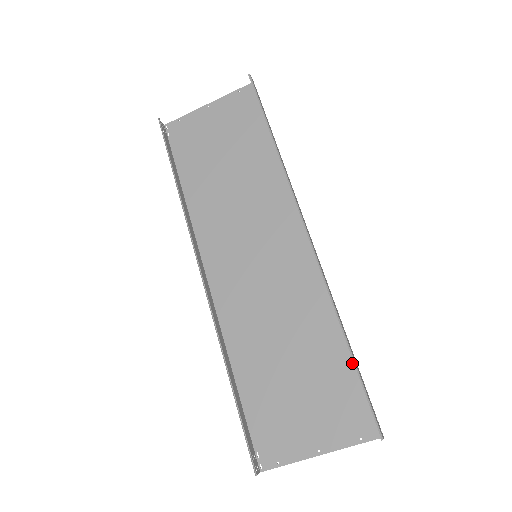
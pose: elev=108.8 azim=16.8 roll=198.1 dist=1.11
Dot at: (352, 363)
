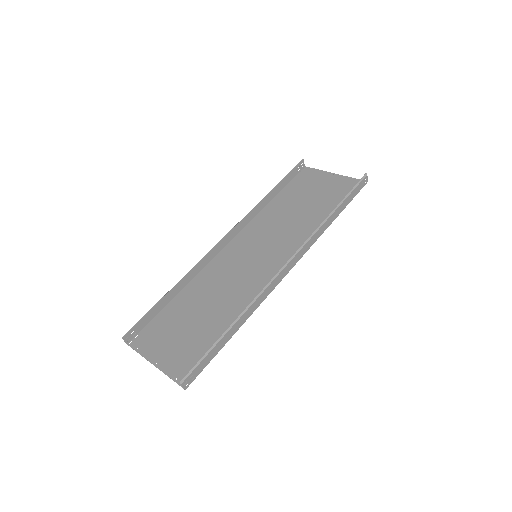
Dot at: (222, 344)
